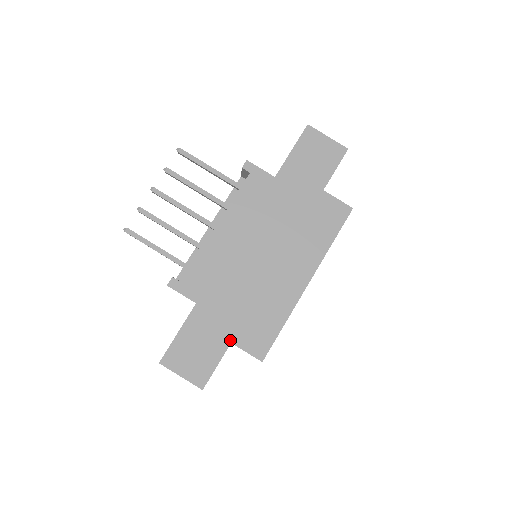
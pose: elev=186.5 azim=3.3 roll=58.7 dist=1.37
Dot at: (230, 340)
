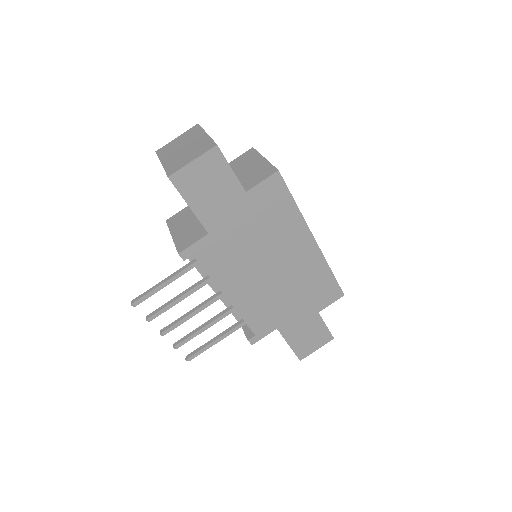
Dot at: (316, 313)
